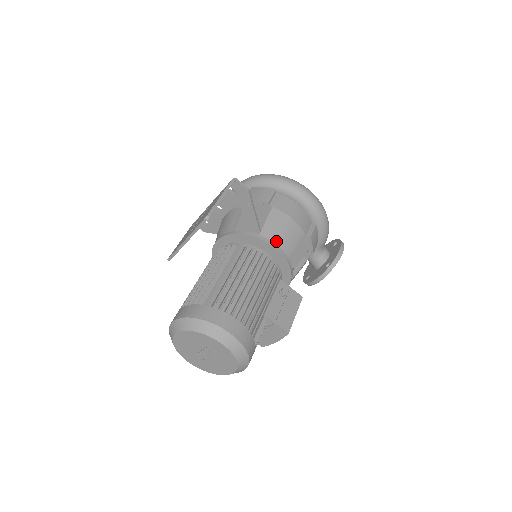
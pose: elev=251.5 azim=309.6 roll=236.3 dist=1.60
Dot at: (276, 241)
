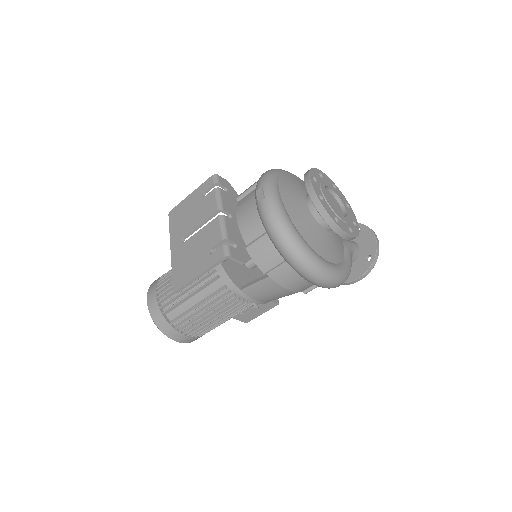
Dot at: (256, 298)
